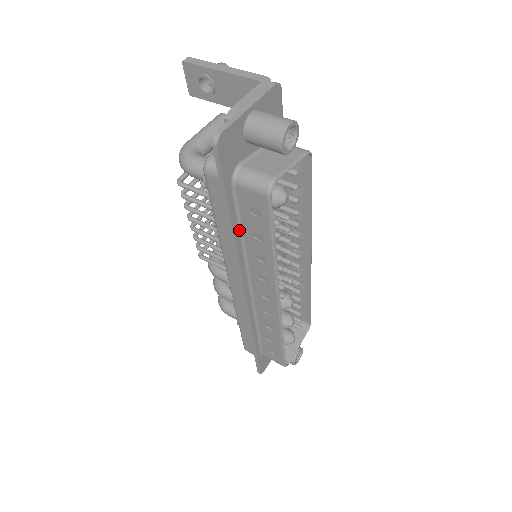
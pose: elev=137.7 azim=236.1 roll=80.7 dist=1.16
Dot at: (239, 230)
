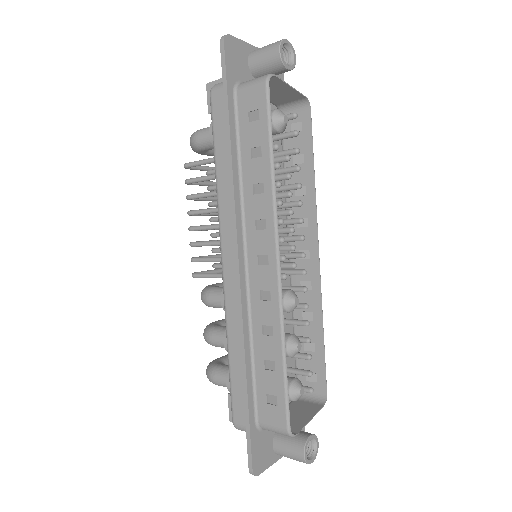
Dot at: (237, 155)
